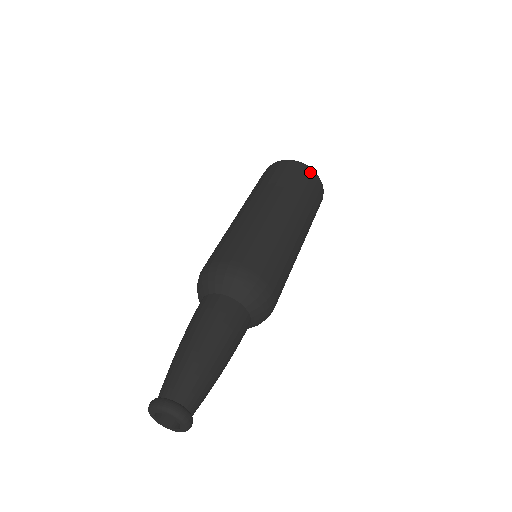
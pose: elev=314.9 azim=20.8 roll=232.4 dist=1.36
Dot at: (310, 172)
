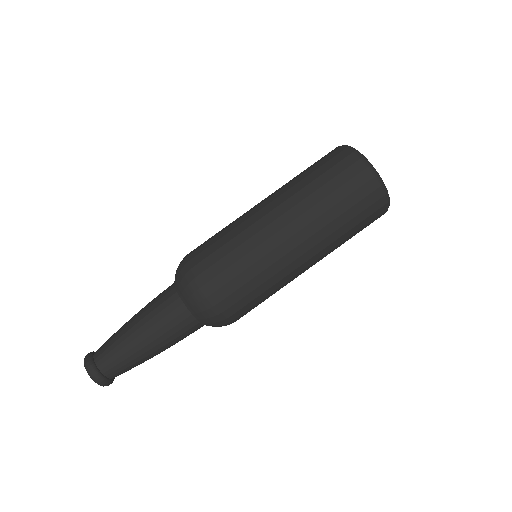
Dot at: (360, 168)
